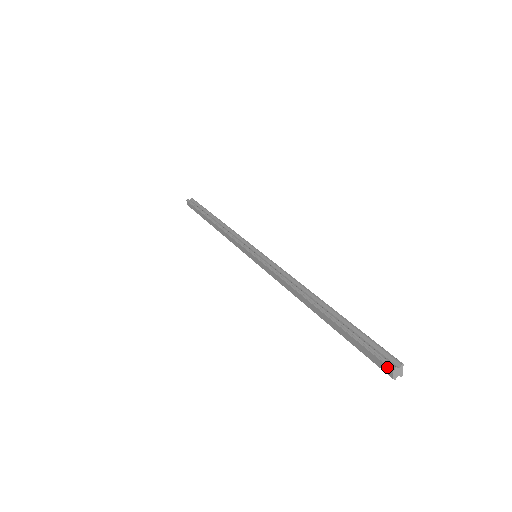
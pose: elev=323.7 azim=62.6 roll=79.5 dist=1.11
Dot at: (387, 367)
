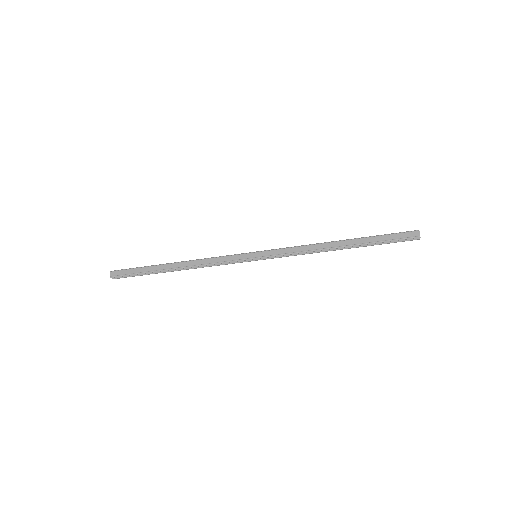
Dot at: (415, 232)
